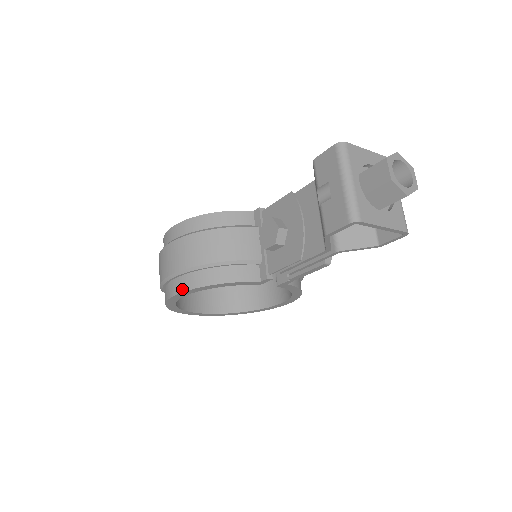
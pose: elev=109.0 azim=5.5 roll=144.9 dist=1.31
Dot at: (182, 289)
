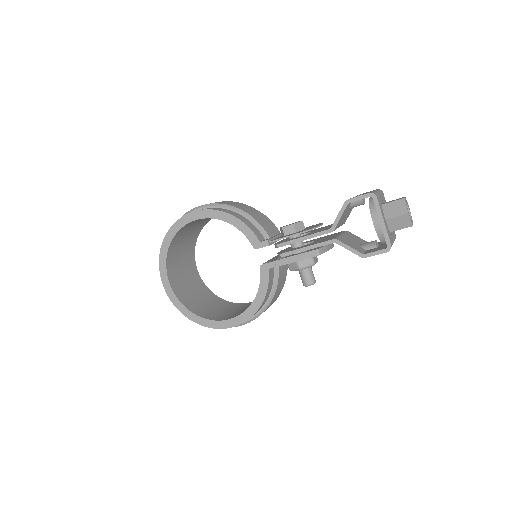
Dot at: (207, 209)
